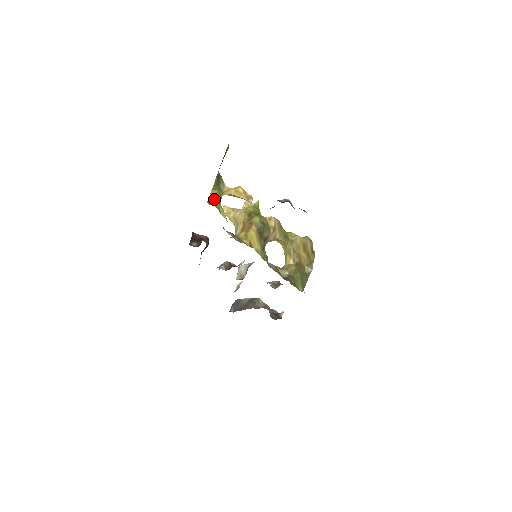
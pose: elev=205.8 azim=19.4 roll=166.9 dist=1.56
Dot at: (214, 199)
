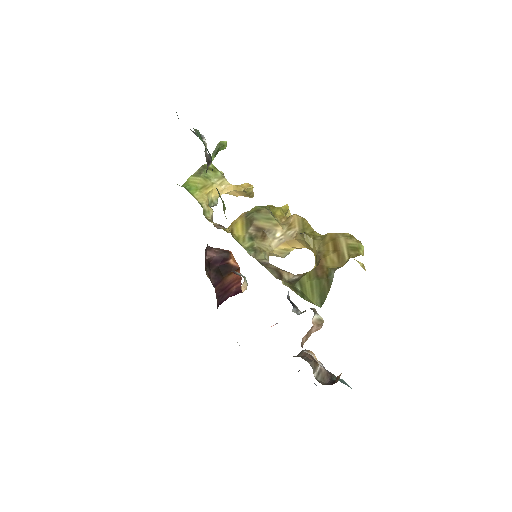
Dot at: (191, 184)
